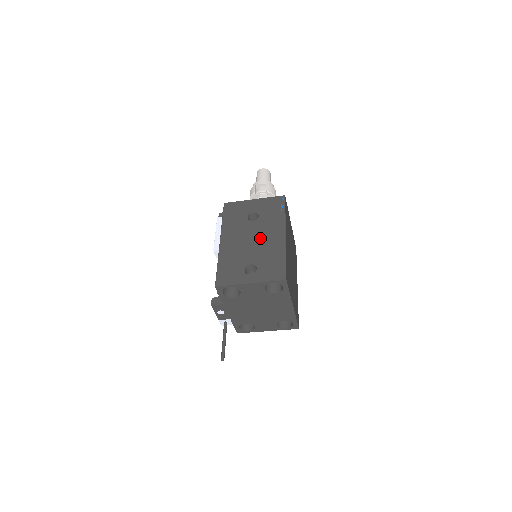
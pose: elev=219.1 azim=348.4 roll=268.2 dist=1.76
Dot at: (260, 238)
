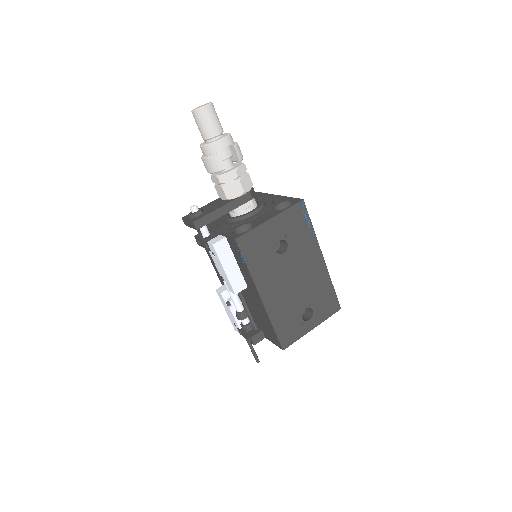
Dot at: (301, 274)
